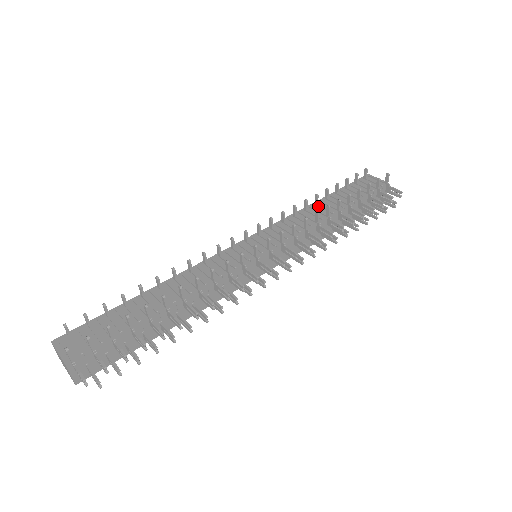
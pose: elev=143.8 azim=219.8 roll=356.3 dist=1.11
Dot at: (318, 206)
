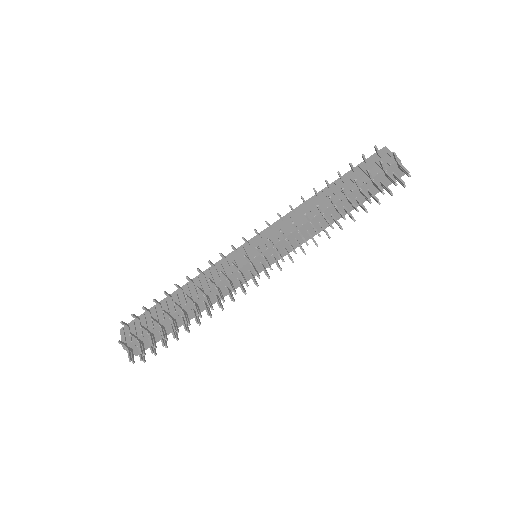
Dot at: (318, 198)
